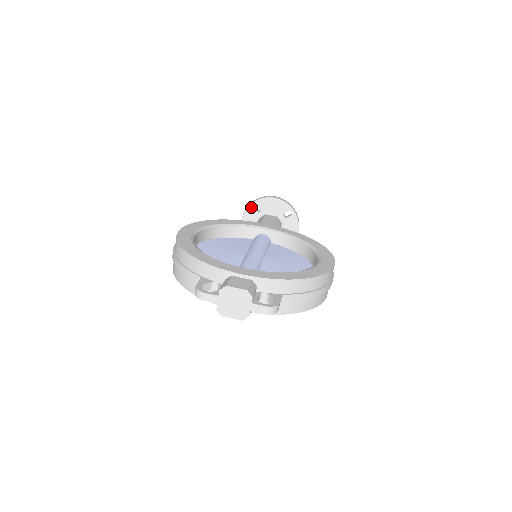
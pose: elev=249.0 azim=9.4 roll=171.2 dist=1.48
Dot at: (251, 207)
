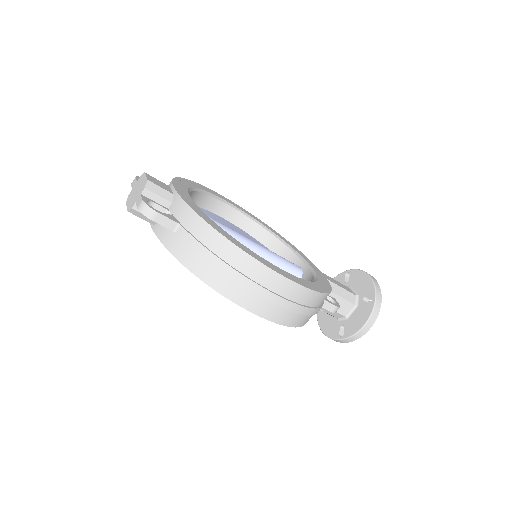
Dot at: (343, 274)
